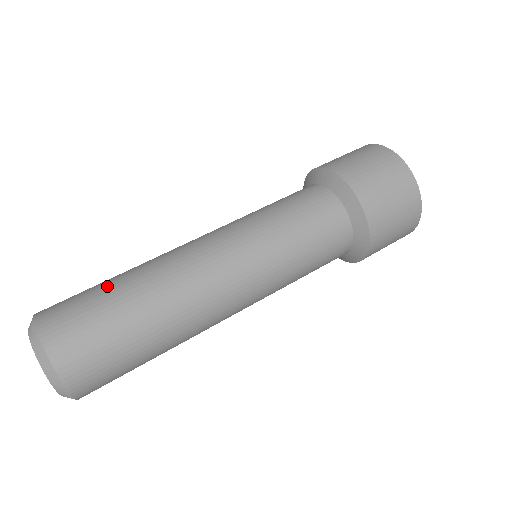
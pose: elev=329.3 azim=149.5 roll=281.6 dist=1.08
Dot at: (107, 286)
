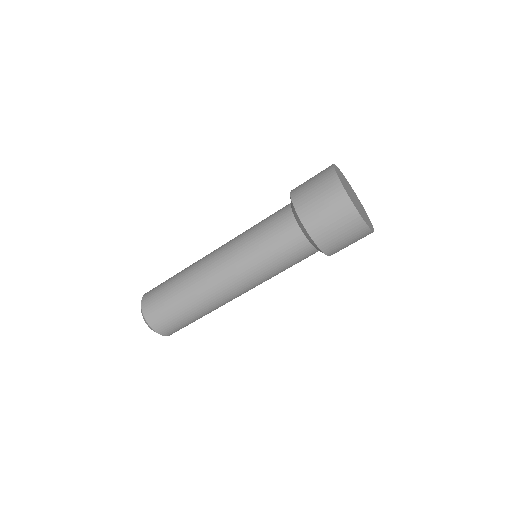
Dot at: occluded
